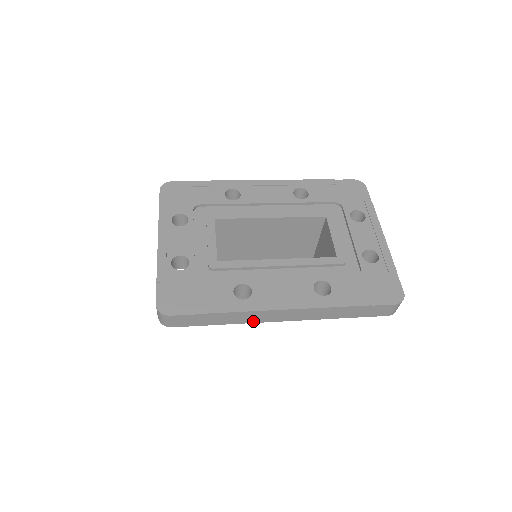
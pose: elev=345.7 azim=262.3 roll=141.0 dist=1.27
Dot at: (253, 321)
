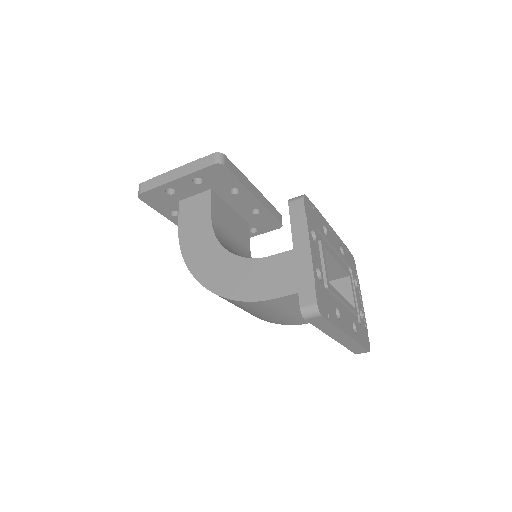
Dot at: (329, 334)
